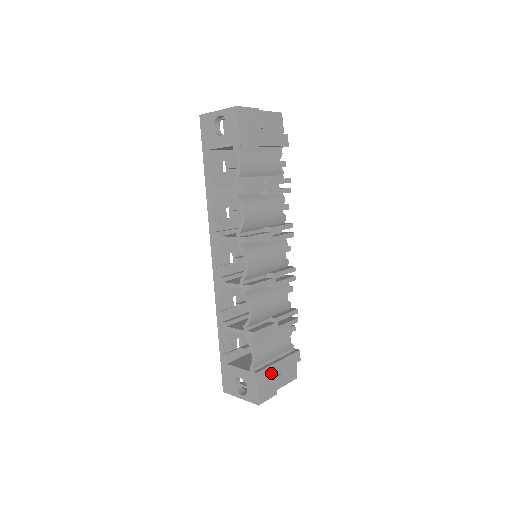
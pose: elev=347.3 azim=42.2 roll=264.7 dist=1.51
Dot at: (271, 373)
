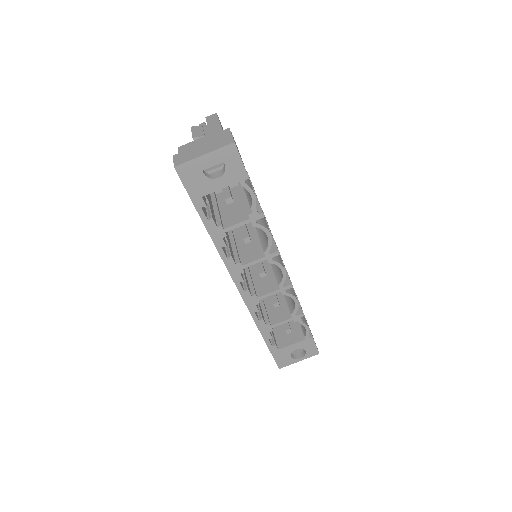
Dot at: occluded
